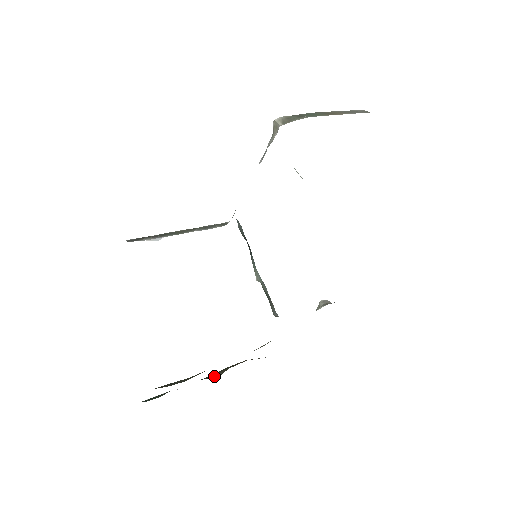
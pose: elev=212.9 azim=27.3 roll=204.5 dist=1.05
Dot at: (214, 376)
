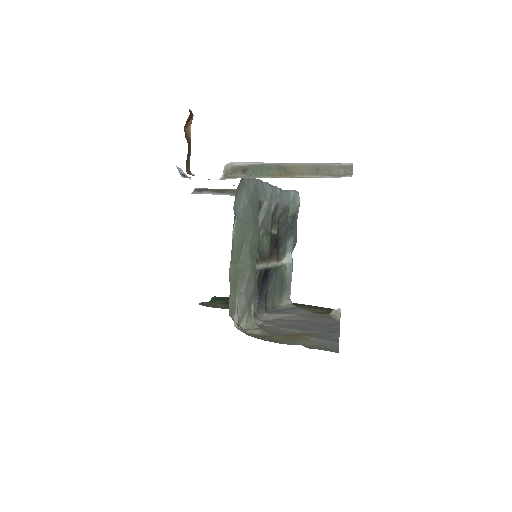
Dot at: occluded
